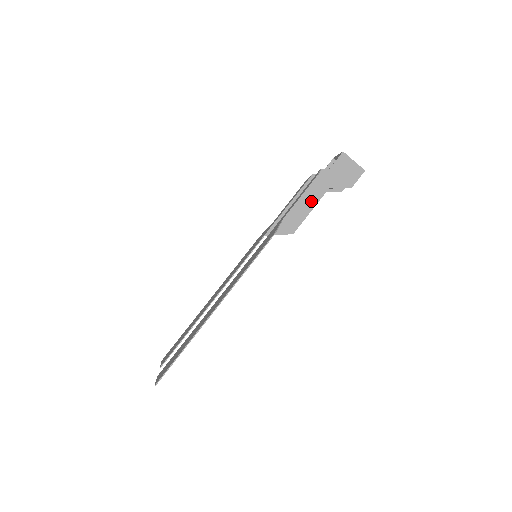
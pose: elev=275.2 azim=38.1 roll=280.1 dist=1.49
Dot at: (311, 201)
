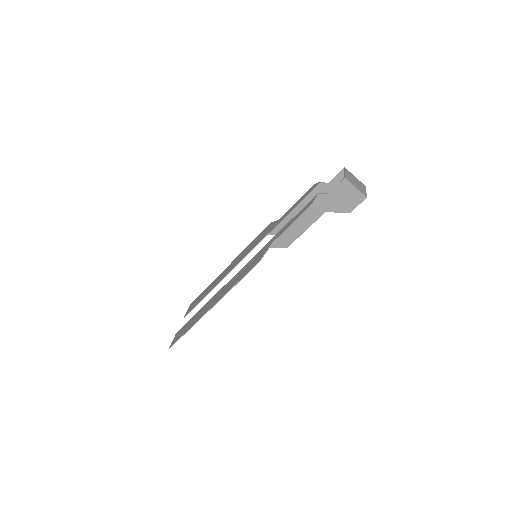
Dot at: (306, 222)
